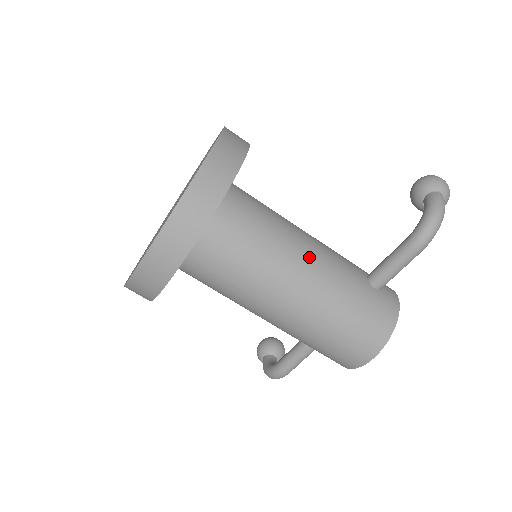
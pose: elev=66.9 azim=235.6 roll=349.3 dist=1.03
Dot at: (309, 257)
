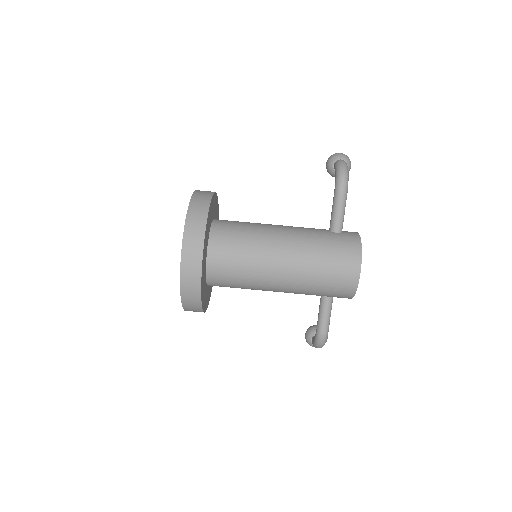
Dot at: (282, 232)
